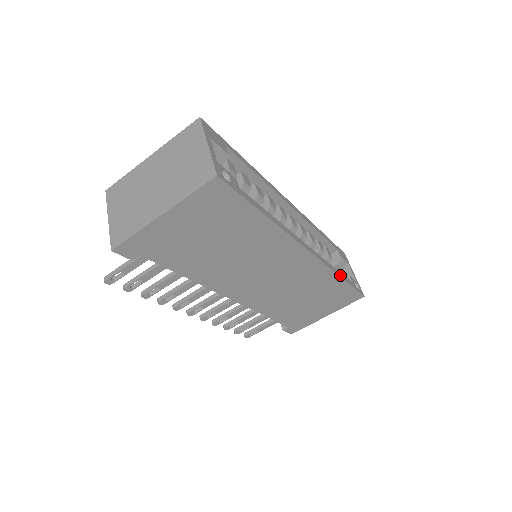
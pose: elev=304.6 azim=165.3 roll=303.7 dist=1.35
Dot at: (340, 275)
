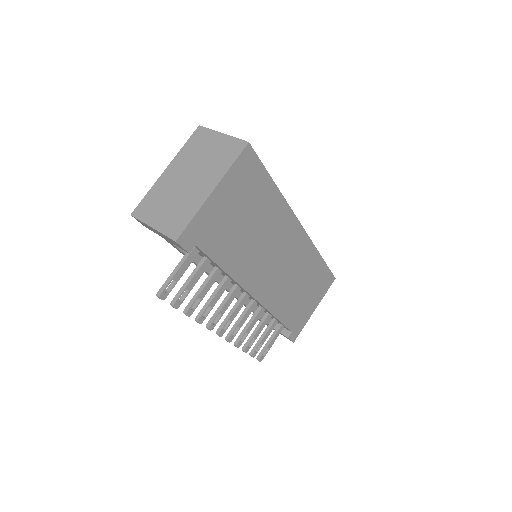
Dot at: (319, 255)
